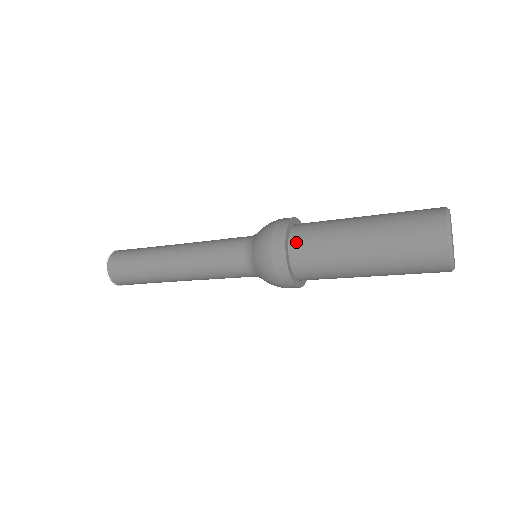
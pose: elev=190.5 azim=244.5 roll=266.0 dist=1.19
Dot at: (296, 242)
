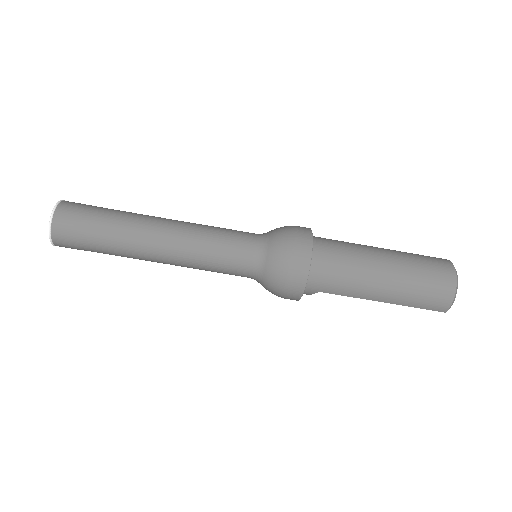
Dot at: occluded
